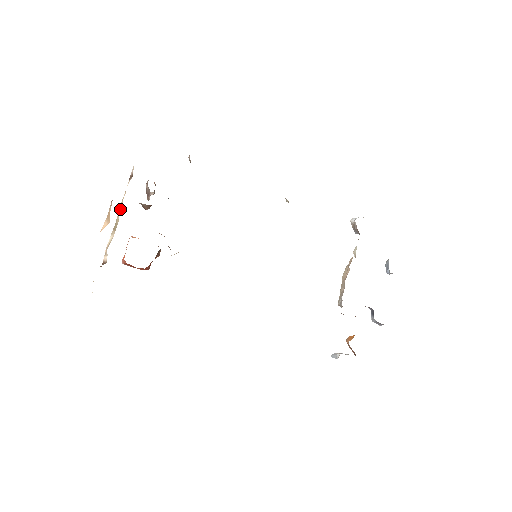
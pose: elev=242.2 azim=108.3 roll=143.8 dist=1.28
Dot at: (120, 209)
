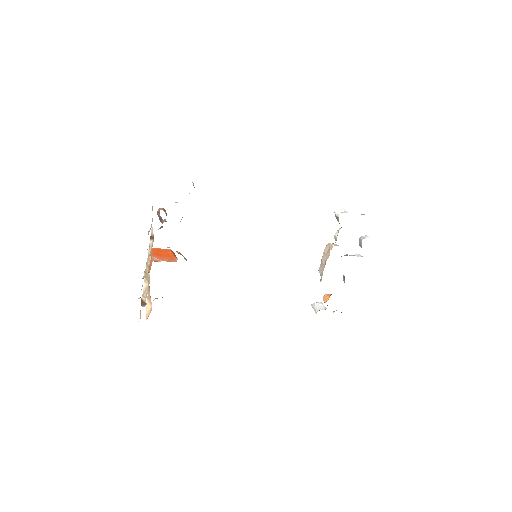
Dot at: (148, 264)
